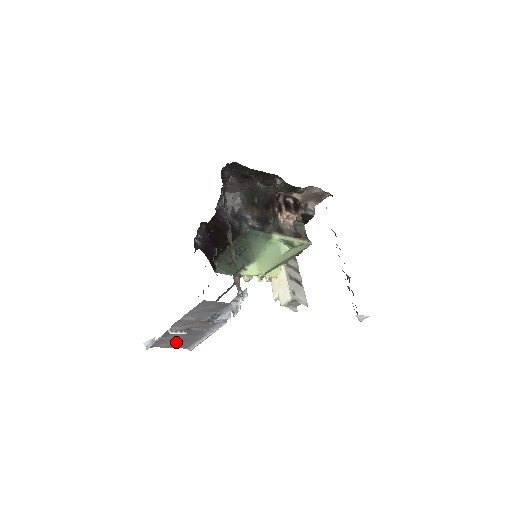
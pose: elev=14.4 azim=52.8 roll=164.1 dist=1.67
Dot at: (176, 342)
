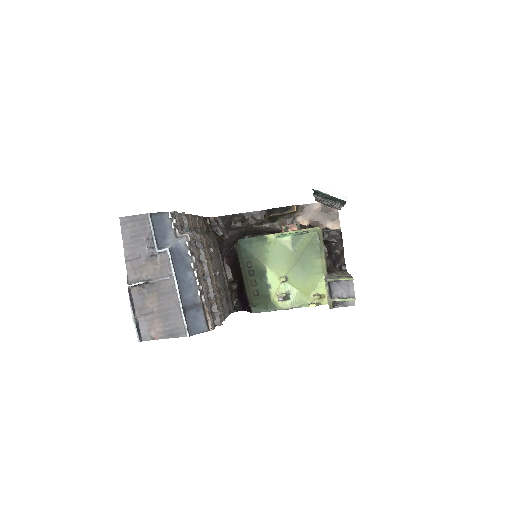
Dot at: (162, 322)
